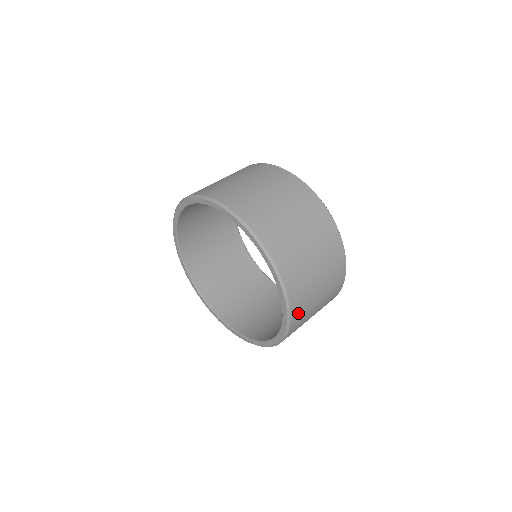
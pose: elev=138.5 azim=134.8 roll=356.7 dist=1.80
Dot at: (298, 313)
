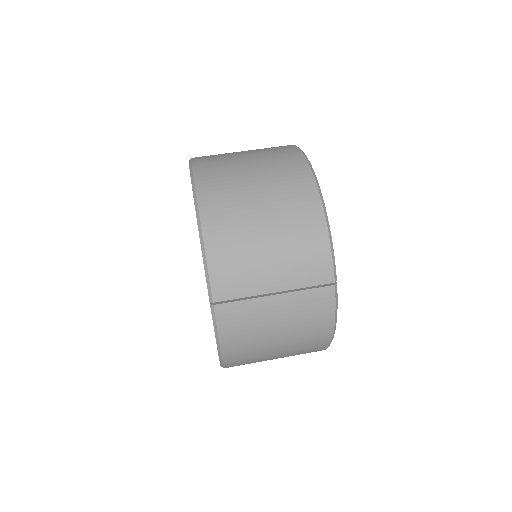
Dot at: (230, 303)
